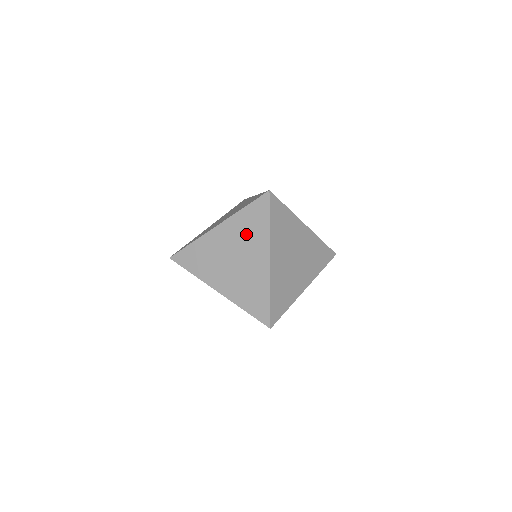
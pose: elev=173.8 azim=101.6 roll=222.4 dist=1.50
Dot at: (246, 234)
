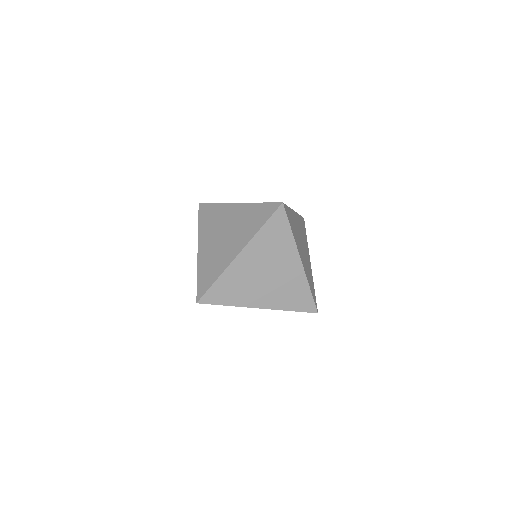
Dot at: (272, 249)
